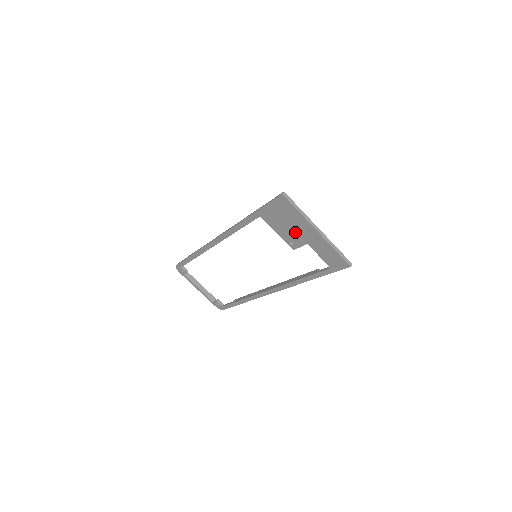
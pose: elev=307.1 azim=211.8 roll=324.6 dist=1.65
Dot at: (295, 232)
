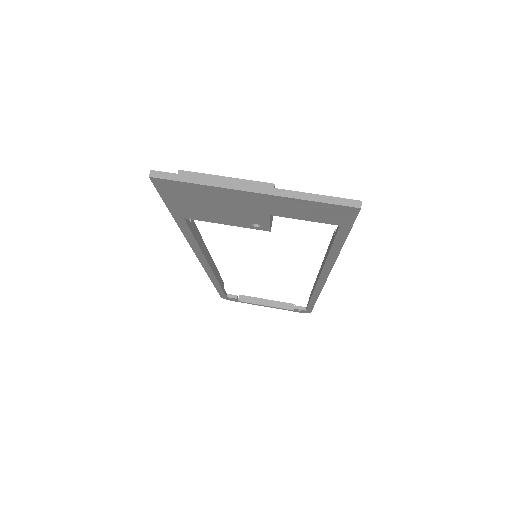
Dot at: (237, 211)
